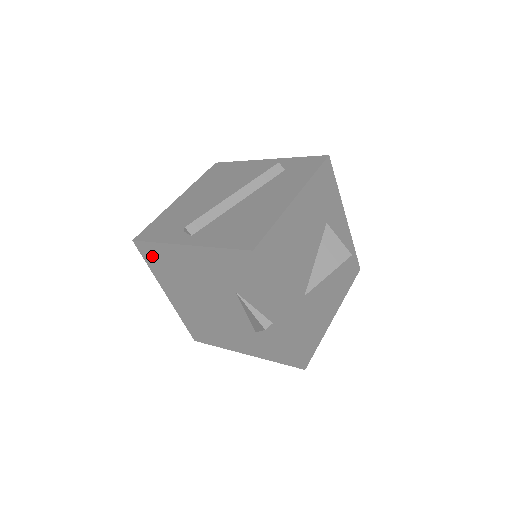
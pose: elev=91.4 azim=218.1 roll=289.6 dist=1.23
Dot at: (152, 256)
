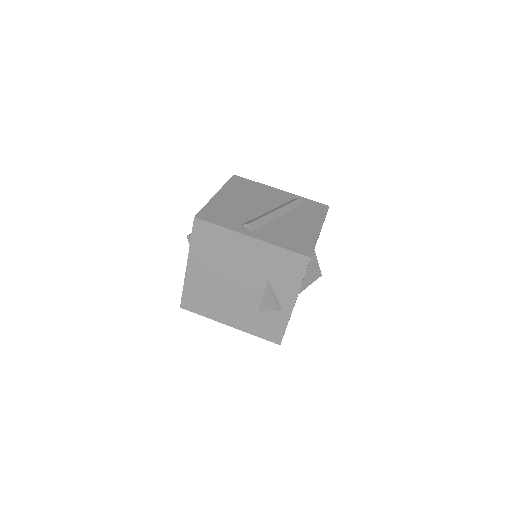
Dot at: (204, 234)
